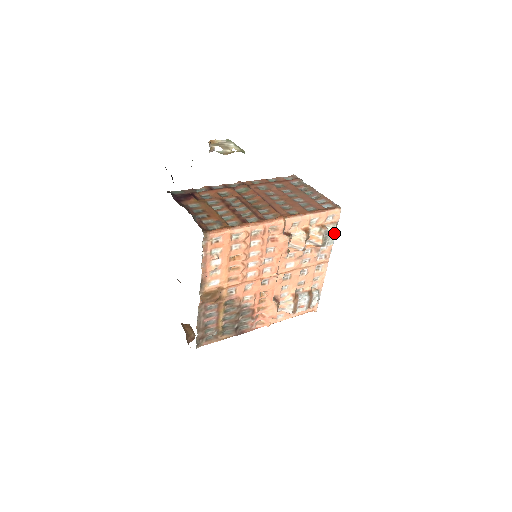
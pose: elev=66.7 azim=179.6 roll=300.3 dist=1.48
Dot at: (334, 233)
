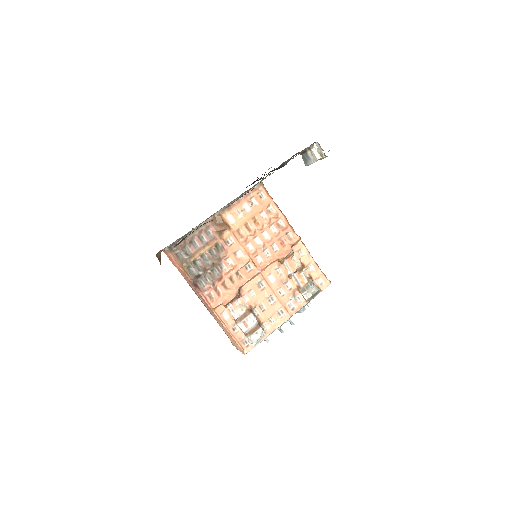
Dot at: (315, 292)
